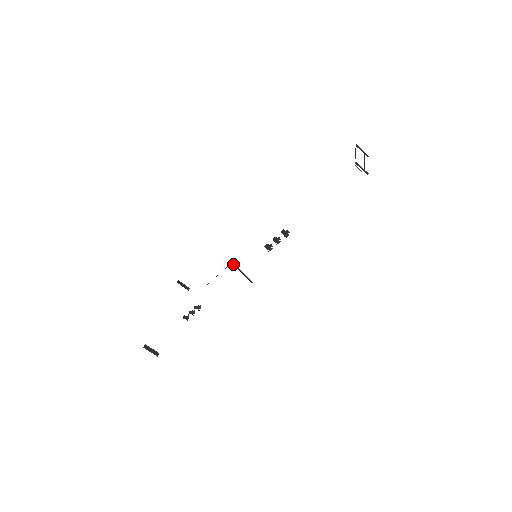
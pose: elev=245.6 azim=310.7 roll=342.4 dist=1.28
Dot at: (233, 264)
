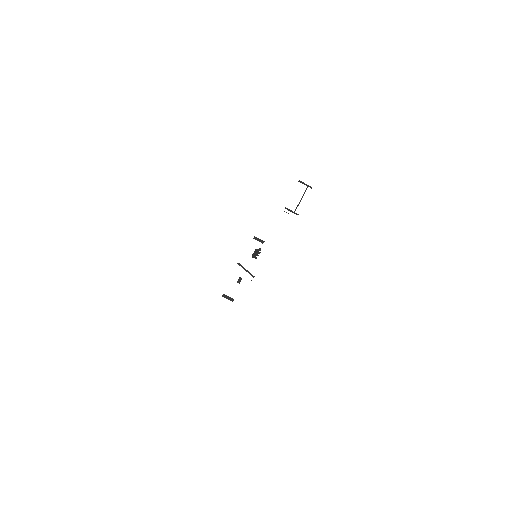
Dot at: (238, 264)
